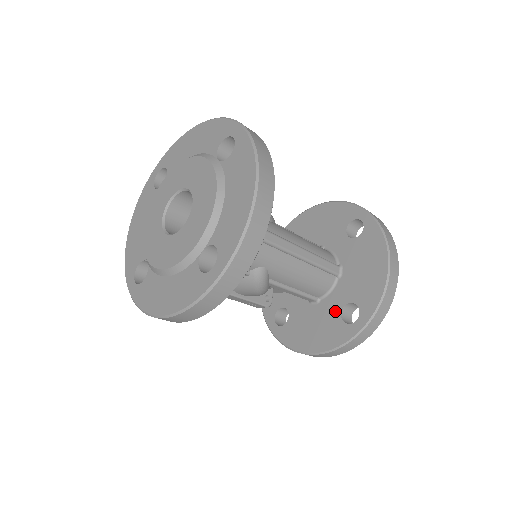
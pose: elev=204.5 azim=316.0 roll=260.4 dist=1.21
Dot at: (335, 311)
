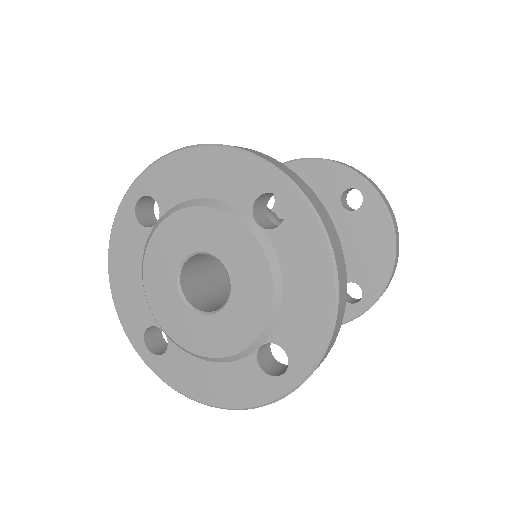
Dot at: occluded
